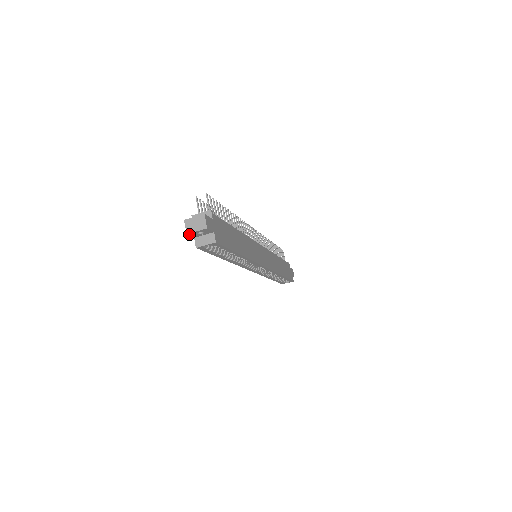
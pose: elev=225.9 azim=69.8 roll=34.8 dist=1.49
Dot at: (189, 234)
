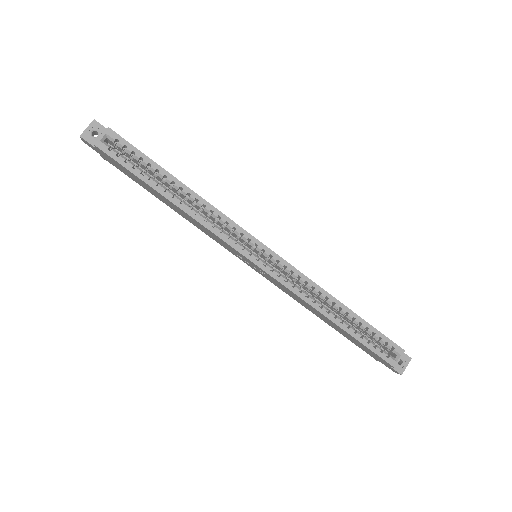
Dot at: (83, 137)
